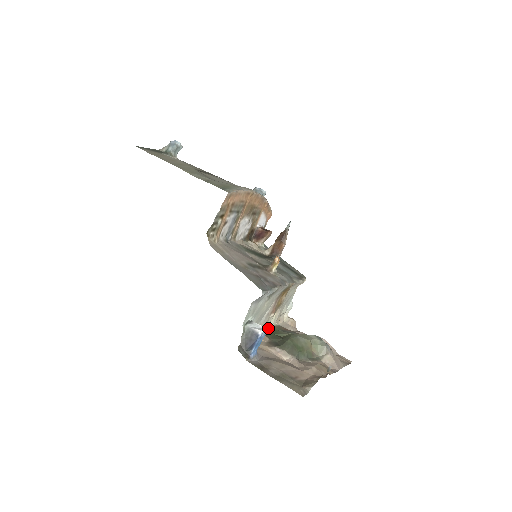
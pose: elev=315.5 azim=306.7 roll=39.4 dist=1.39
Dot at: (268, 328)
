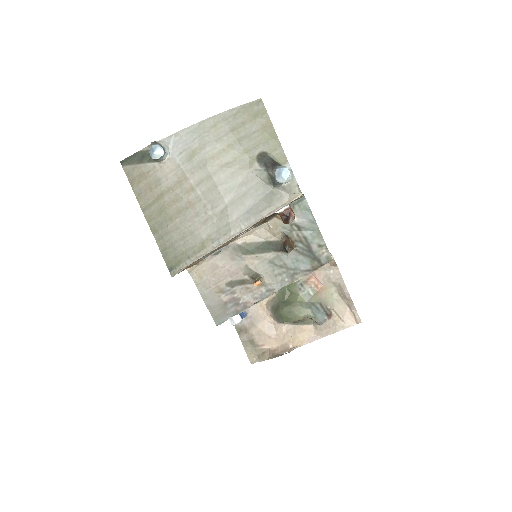
Dot at: occluded
